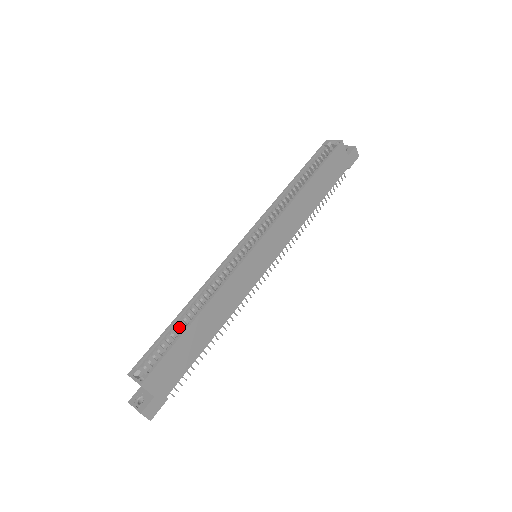
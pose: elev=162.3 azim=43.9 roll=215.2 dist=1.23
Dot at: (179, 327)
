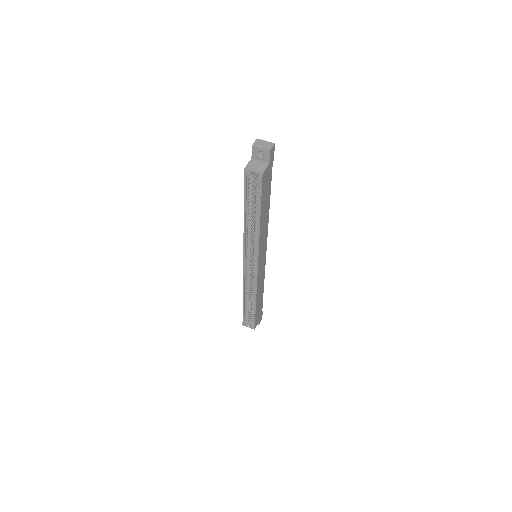
Dot at: occluded
